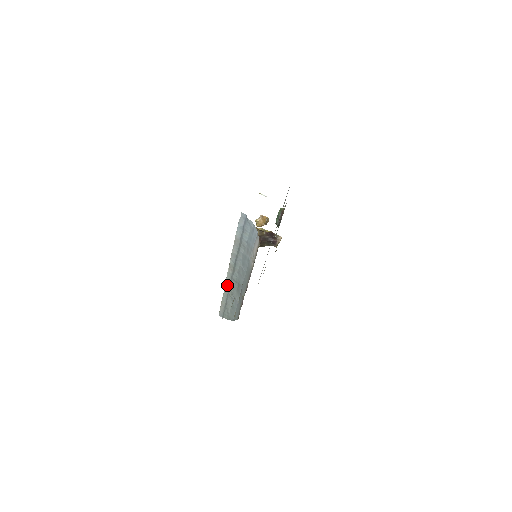
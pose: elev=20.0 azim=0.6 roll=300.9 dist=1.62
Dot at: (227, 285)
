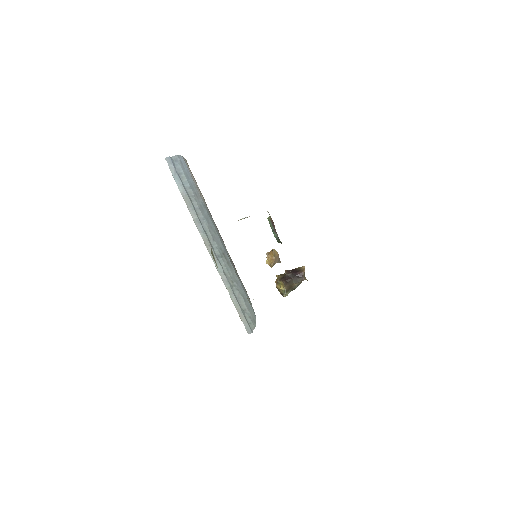
Dot at: (222, 274)
